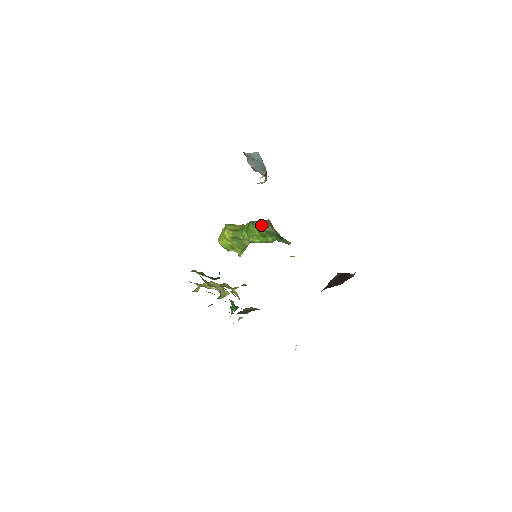
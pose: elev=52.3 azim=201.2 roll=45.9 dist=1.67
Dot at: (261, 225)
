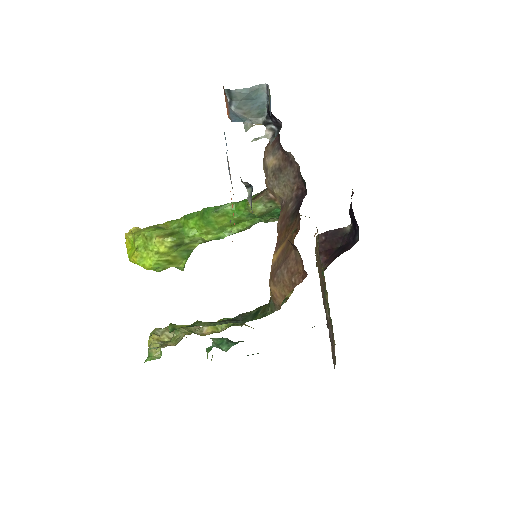
Dot at: (252, 207)
